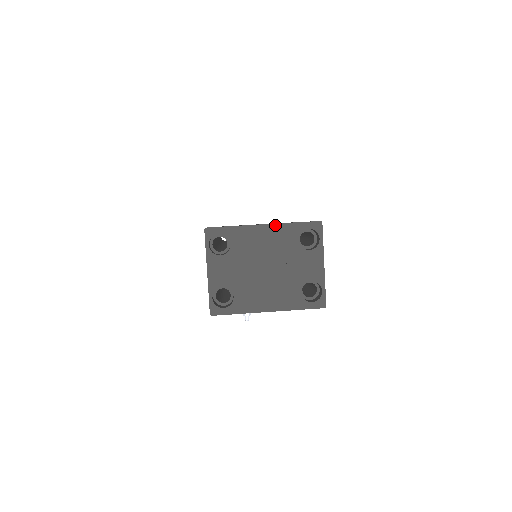
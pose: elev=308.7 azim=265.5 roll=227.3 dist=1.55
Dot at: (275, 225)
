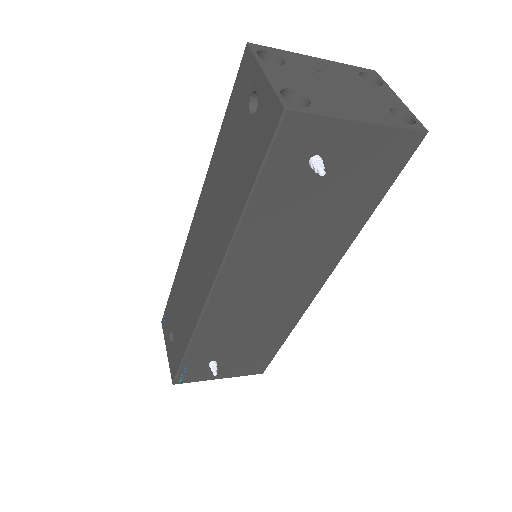
Dot at: (328, 61)
